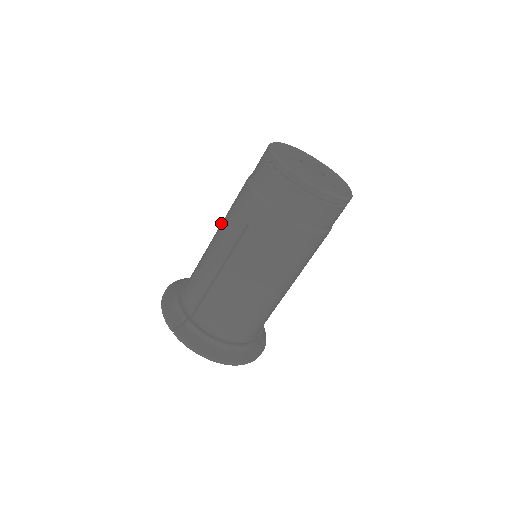
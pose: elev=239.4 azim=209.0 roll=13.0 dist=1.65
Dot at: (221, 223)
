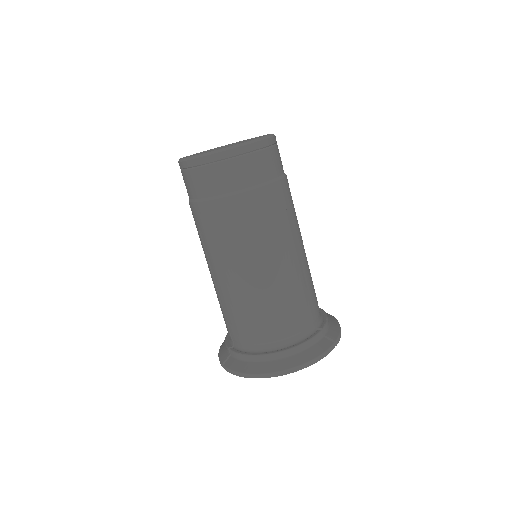
Dot at: occluded
